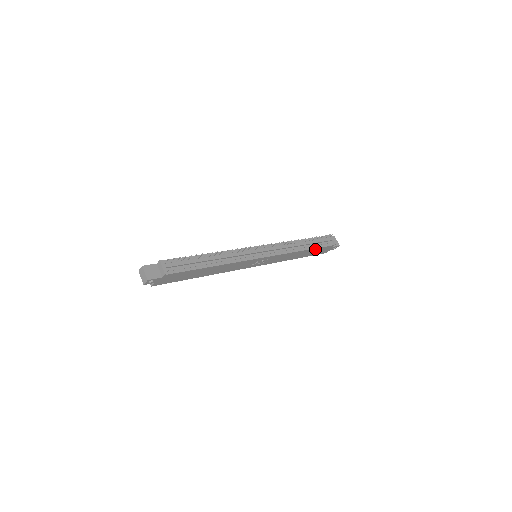
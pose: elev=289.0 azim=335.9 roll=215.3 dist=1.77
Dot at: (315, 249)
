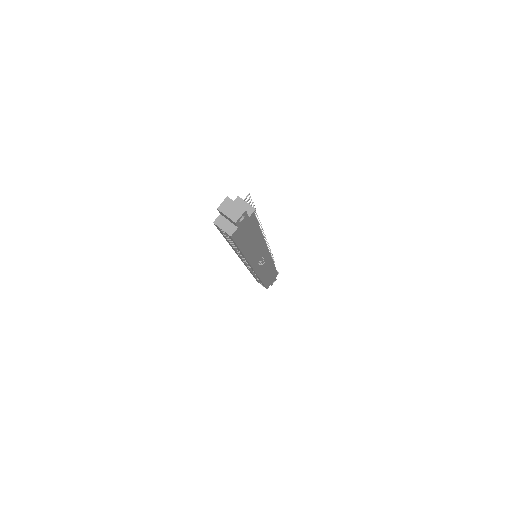
Dot at: (274, 271)
